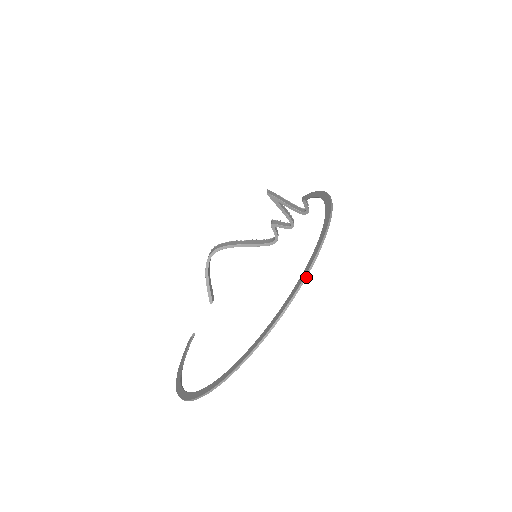
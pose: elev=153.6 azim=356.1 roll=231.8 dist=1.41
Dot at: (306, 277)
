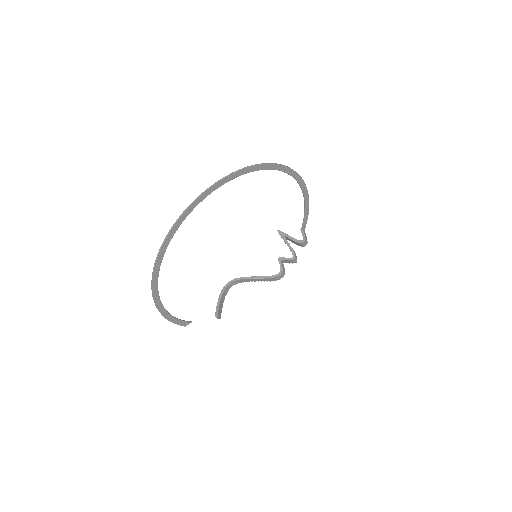
Dot at: (259, 164)
